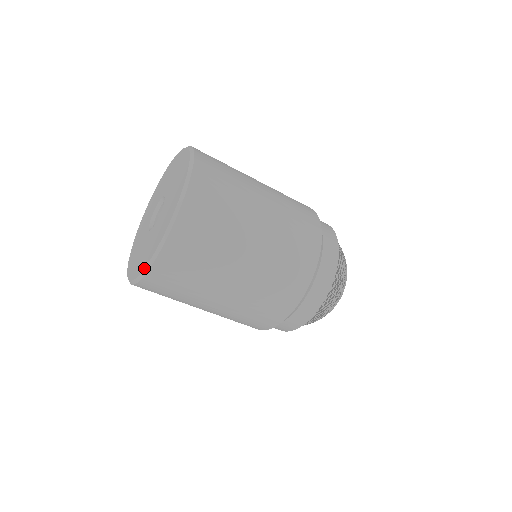
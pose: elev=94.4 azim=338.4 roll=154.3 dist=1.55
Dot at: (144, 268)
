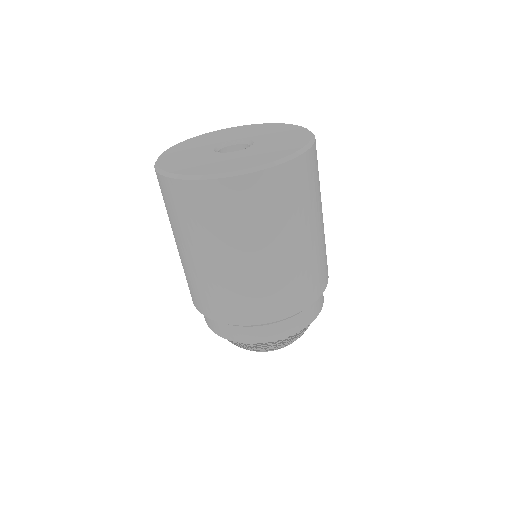
Dot at: (189, 174)
